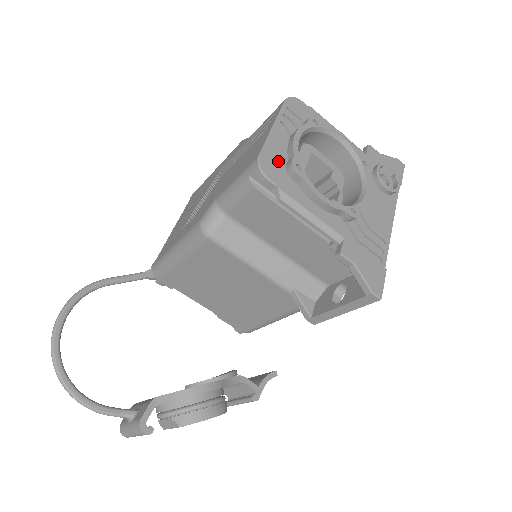
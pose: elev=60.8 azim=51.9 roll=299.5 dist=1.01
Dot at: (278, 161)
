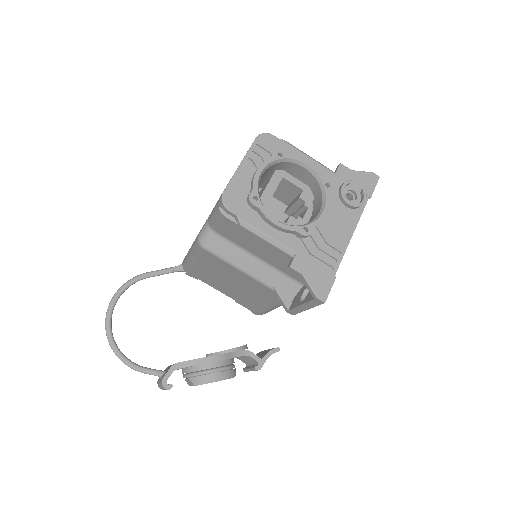
Dot at: (241, 194)
